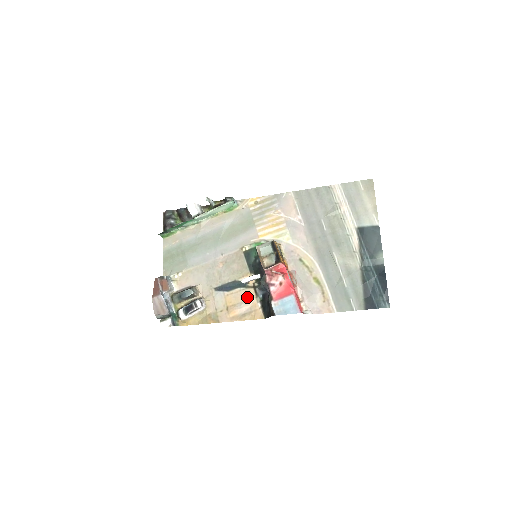
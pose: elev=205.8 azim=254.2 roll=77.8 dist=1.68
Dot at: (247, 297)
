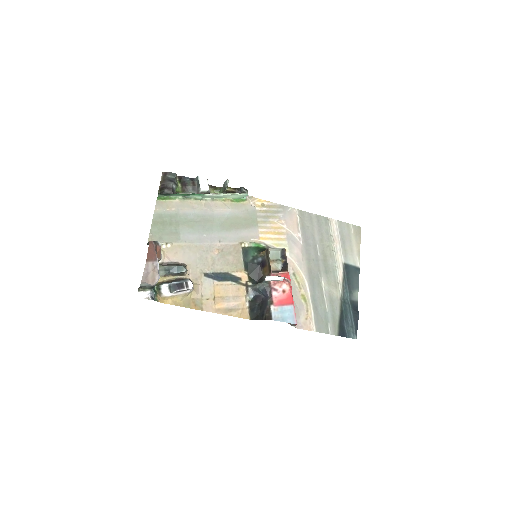
Dot at: (237, 293)
